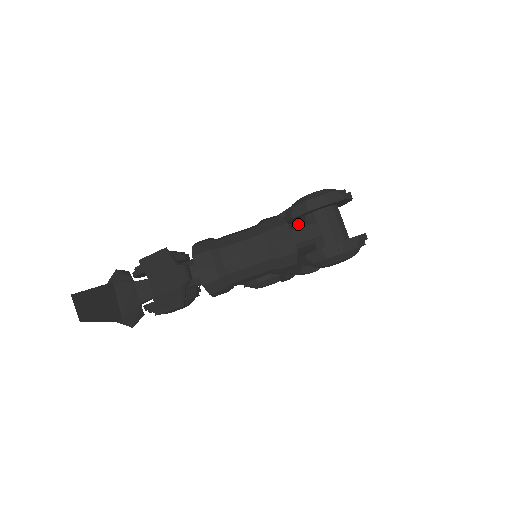
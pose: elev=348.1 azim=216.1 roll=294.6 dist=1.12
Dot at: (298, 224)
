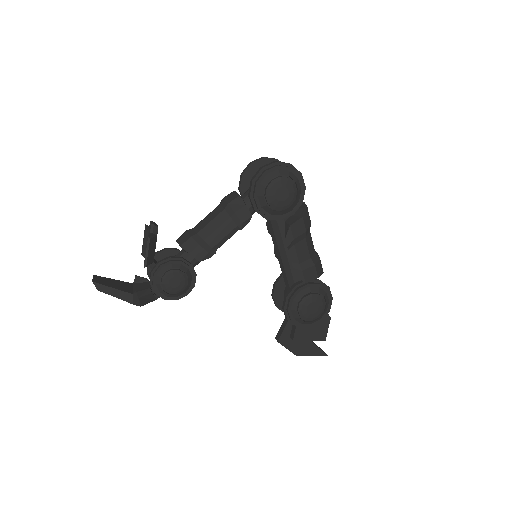
Dot at: occluded
